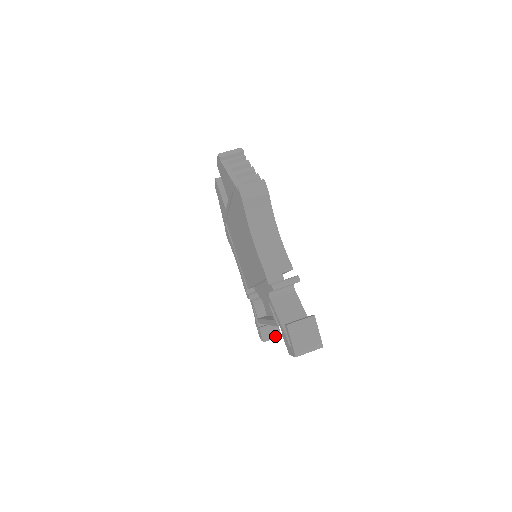
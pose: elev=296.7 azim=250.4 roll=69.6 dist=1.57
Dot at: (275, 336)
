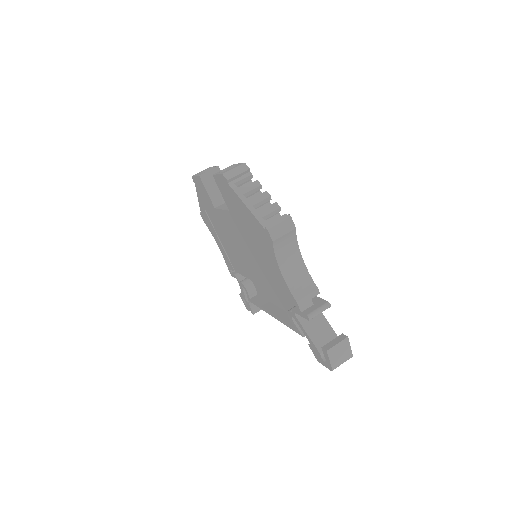
Dot at: occluded
